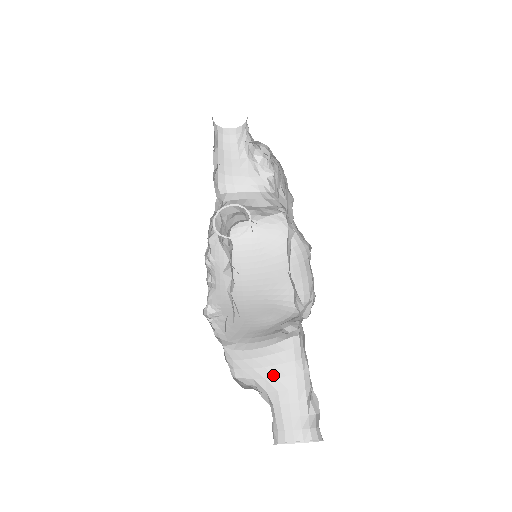
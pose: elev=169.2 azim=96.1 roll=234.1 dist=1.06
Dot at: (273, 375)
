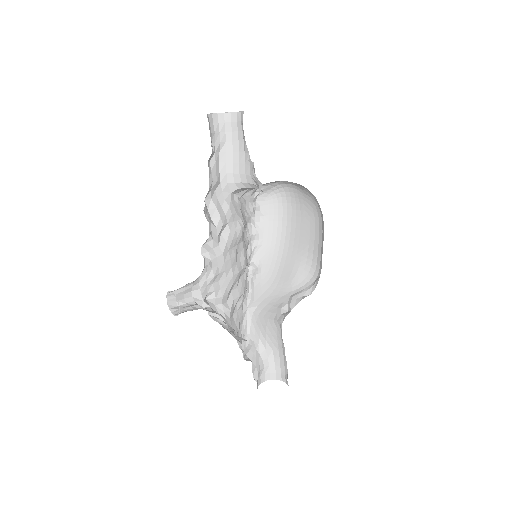
Dot at: (270, 340)
